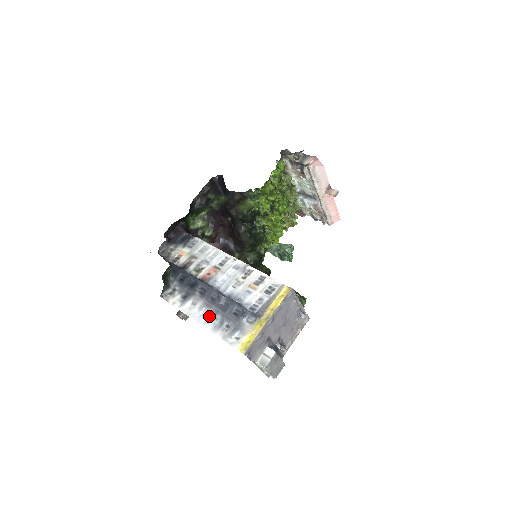
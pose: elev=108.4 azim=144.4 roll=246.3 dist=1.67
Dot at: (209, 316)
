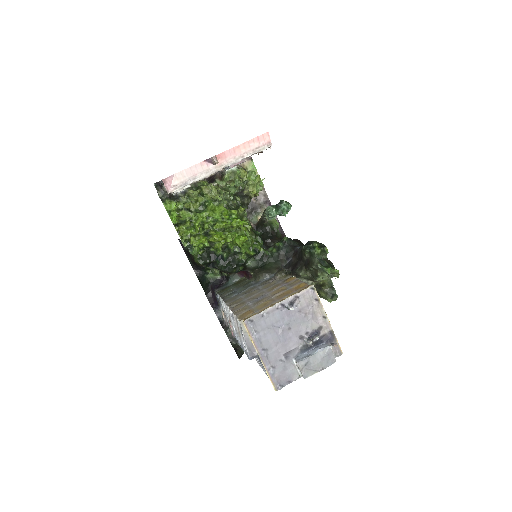
Dot at: occluded
